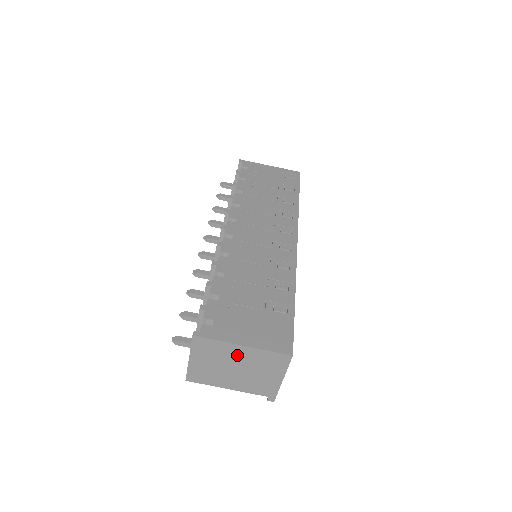
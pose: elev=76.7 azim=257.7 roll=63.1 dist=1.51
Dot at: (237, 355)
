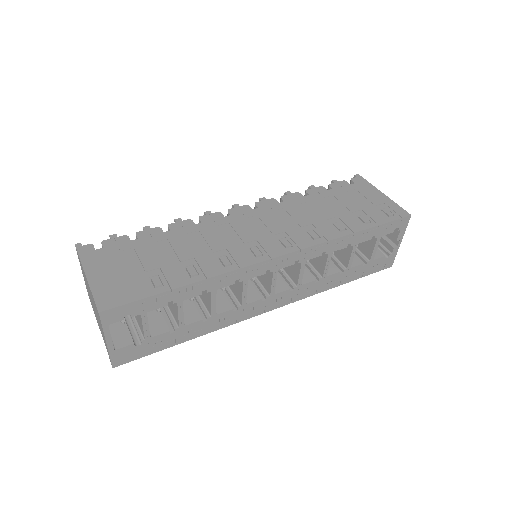
Dot at: (88, 286)
